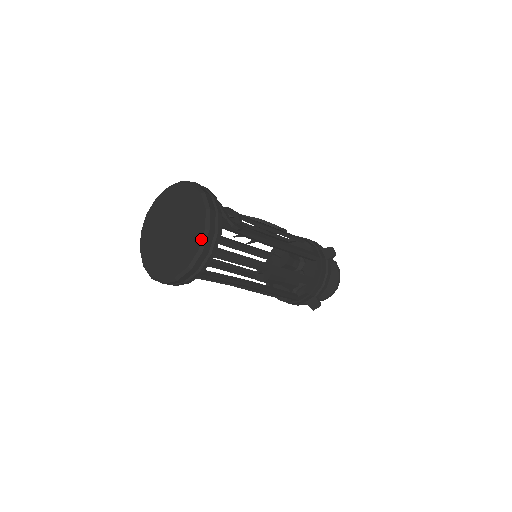
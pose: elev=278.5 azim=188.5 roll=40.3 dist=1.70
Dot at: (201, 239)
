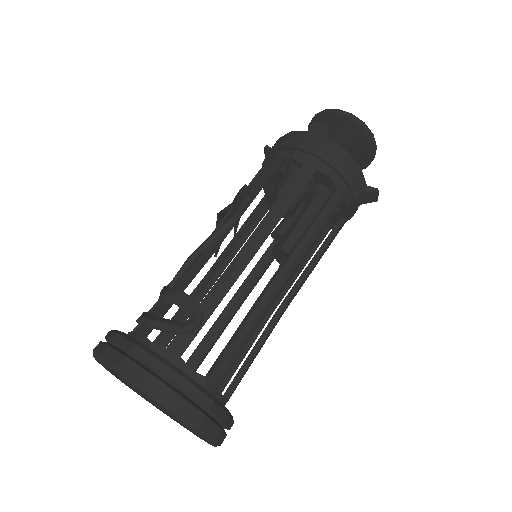
Dot at: occluded
